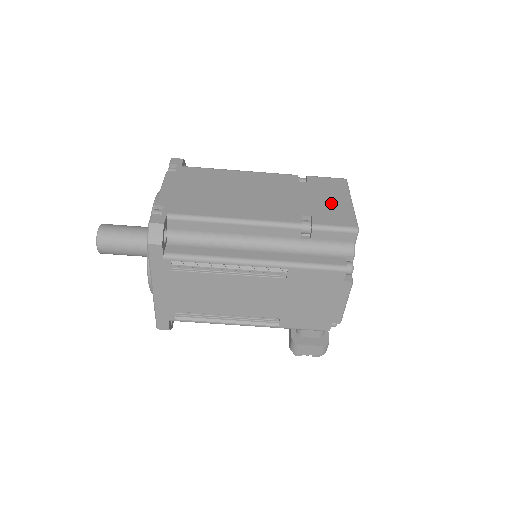
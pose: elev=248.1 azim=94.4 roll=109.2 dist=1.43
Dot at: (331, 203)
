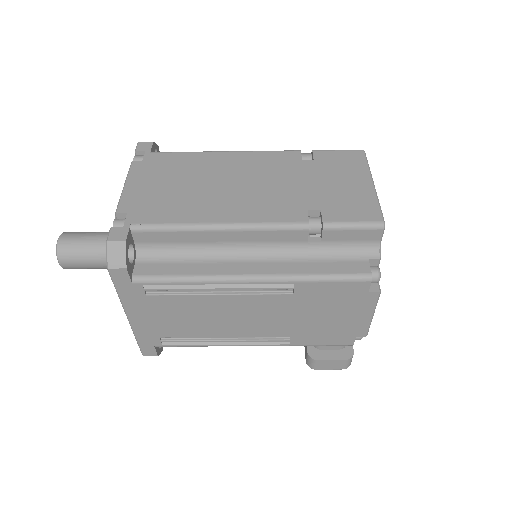
Dot at: (346, 188)
